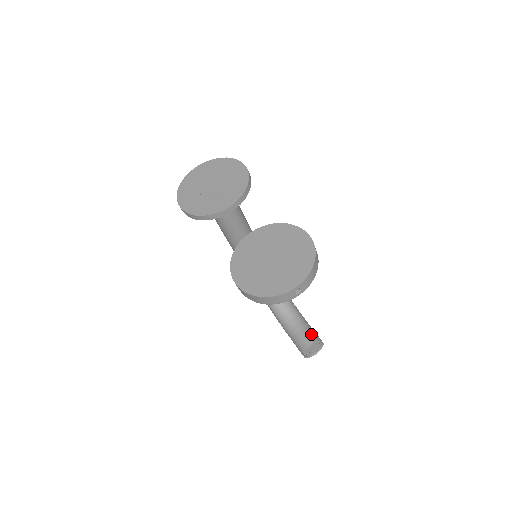
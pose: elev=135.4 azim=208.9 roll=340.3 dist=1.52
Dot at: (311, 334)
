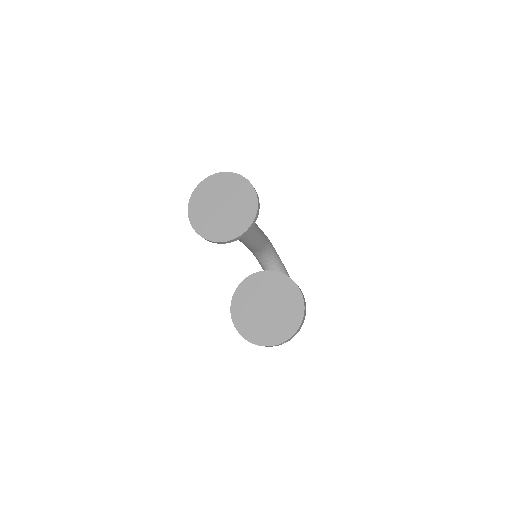
Dot at: occluded
